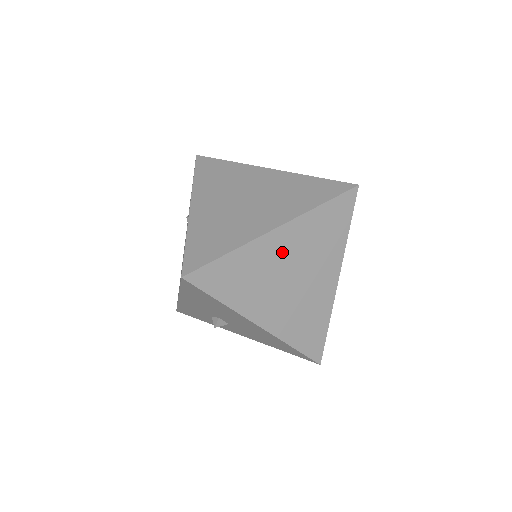
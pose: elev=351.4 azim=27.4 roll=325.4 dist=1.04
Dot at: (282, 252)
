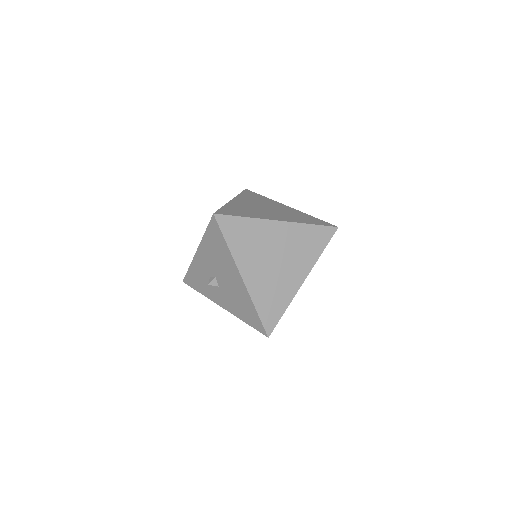
Dot at: (276, 238)
